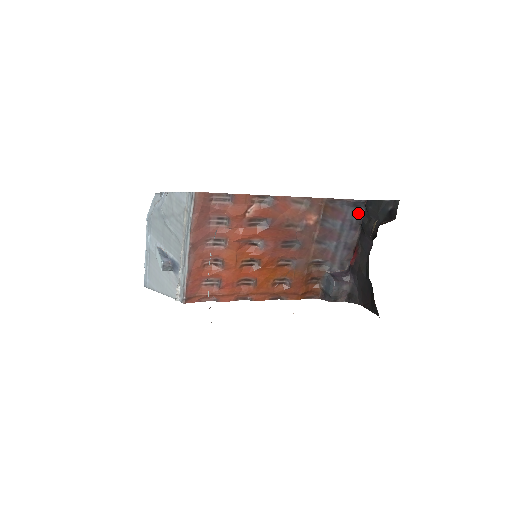
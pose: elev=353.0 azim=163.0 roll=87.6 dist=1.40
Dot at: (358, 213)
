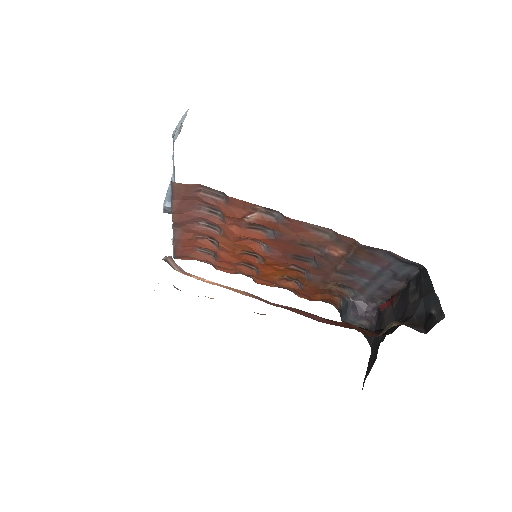
Dot at: (408, 270)
